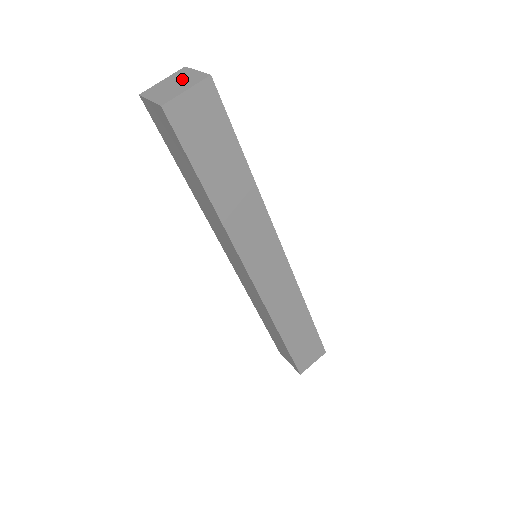
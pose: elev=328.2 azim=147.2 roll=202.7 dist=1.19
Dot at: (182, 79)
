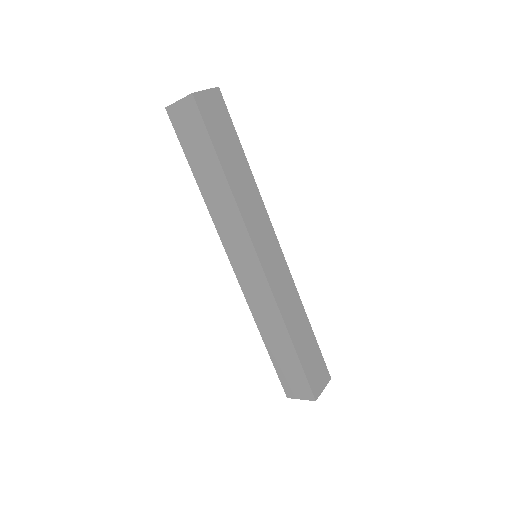
Dot at: occluded
